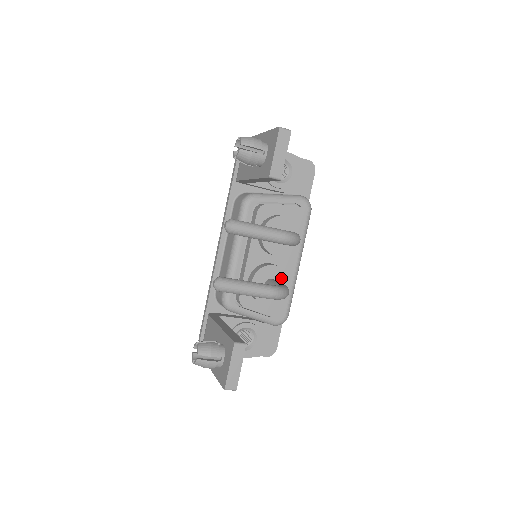
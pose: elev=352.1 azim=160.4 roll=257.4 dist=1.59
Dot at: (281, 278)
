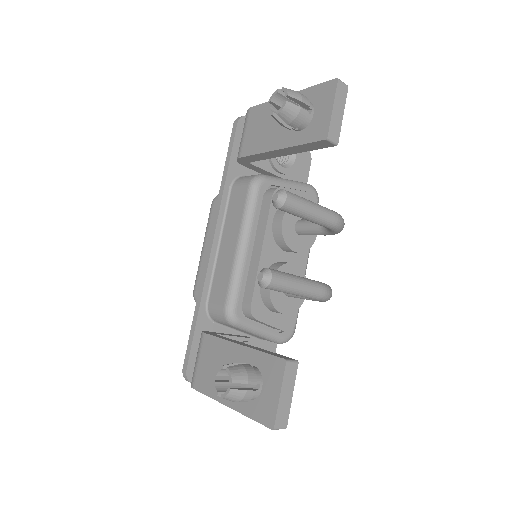
Dot at: occluded
